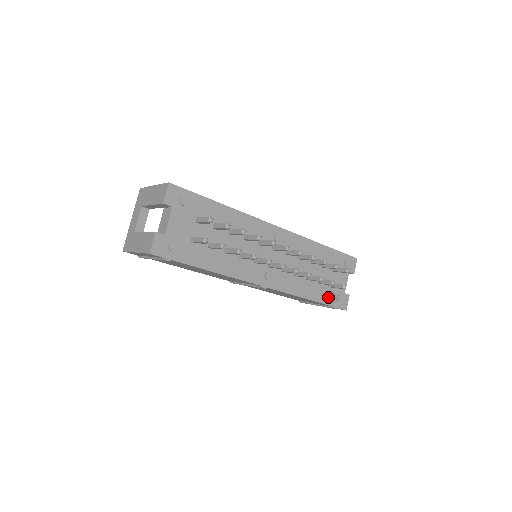
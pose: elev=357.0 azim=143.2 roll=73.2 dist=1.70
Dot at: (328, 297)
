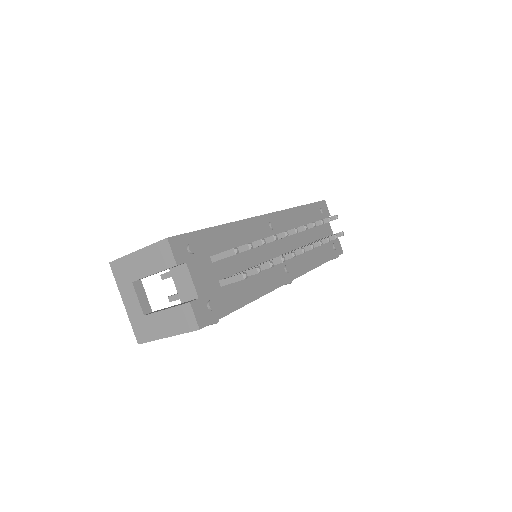
Dot at: (328, 252)
